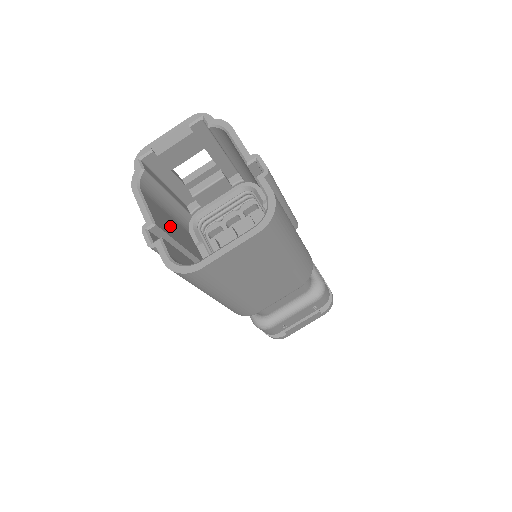
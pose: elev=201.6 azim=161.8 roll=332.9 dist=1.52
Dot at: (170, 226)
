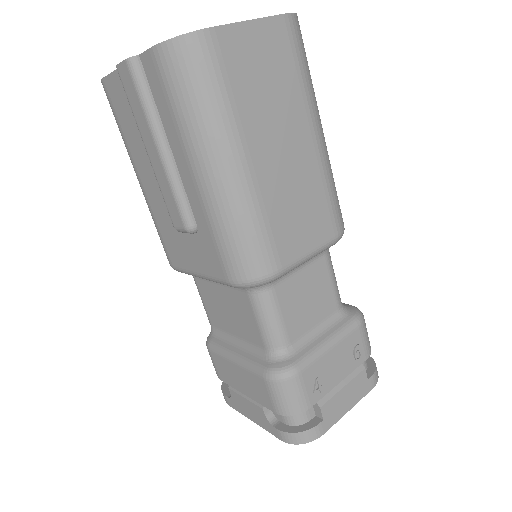
Dot at: occluded
